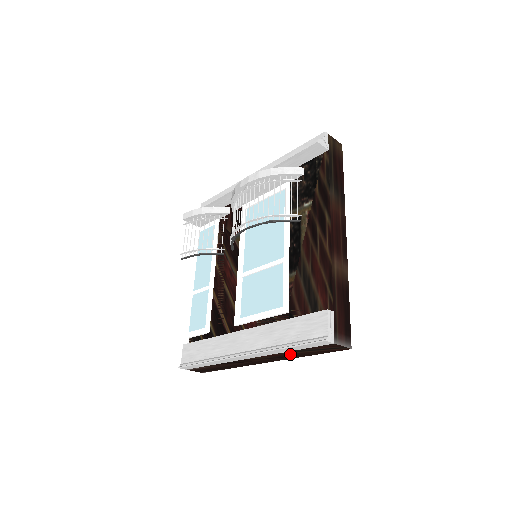
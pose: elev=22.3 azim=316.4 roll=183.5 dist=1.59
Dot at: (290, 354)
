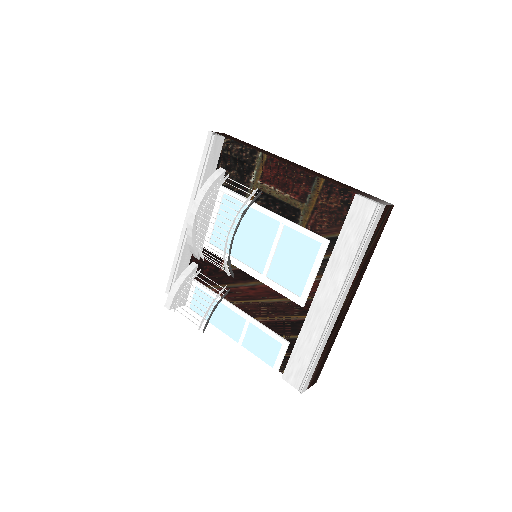
Dot at: (364, 261)
